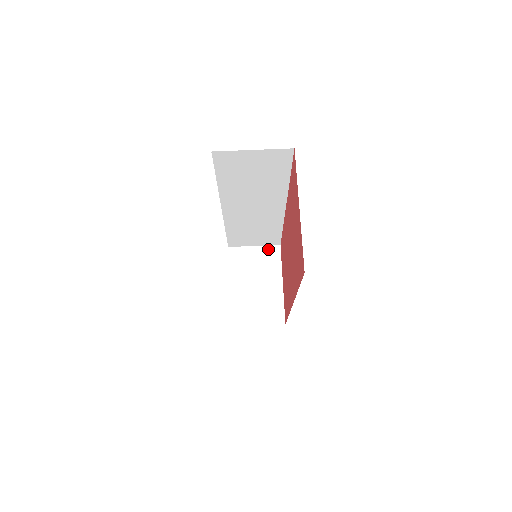
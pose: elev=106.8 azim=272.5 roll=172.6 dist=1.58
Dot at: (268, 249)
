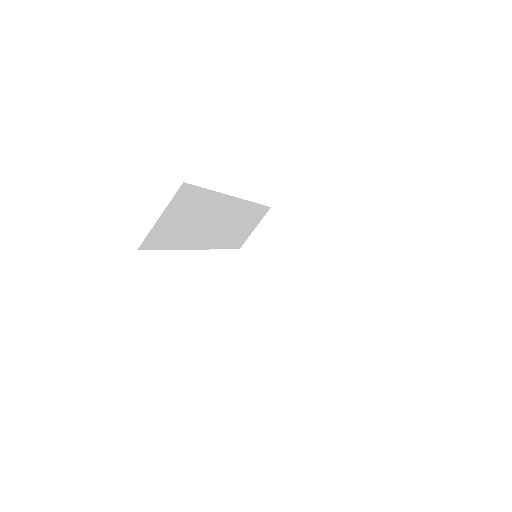
Dot at: (266, 220)
